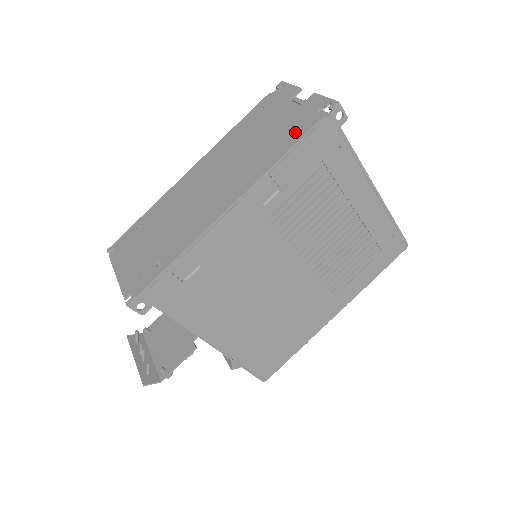
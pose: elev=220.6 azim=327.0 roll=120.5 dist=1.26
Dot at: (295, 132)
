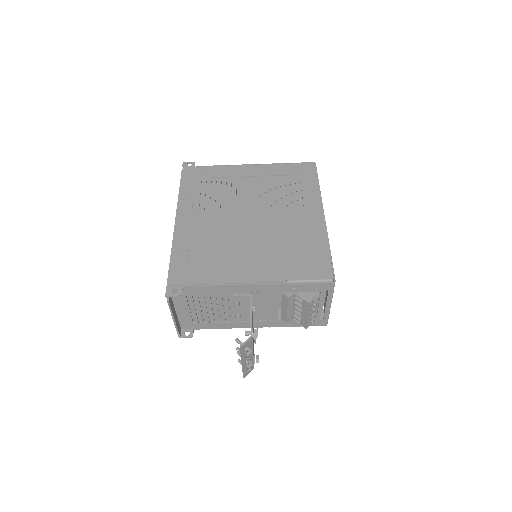
Dot at: occluded
